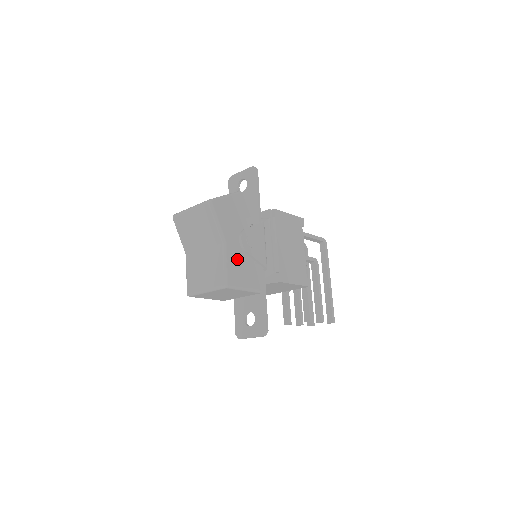
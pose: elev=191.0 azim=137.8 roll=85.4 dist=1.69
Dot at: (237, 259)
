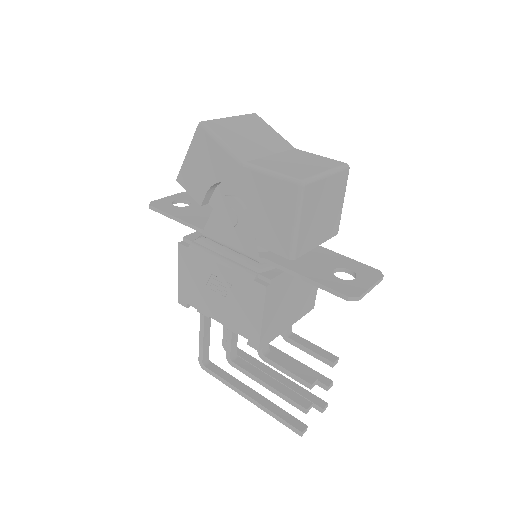
Dot at: occluded
